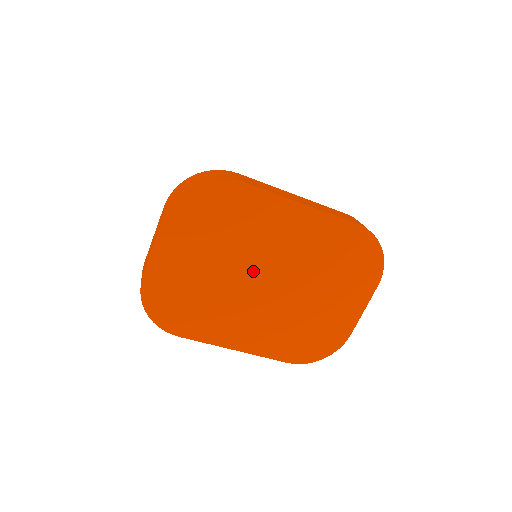
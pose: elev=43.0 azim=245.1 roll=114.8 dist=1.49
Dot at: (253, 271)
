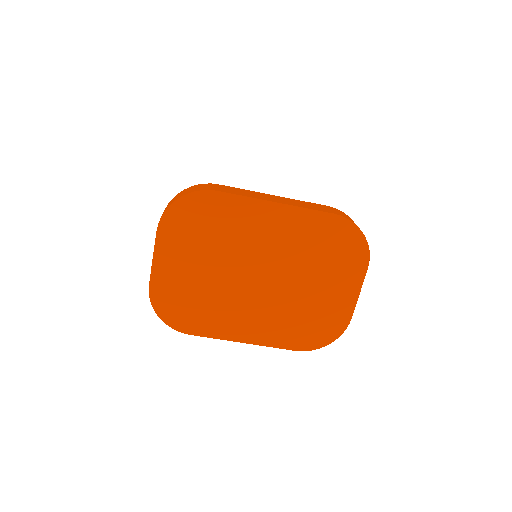
Dot at: (244, 269)
